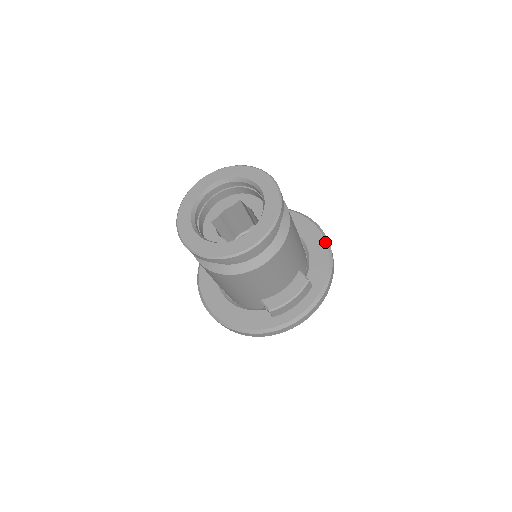
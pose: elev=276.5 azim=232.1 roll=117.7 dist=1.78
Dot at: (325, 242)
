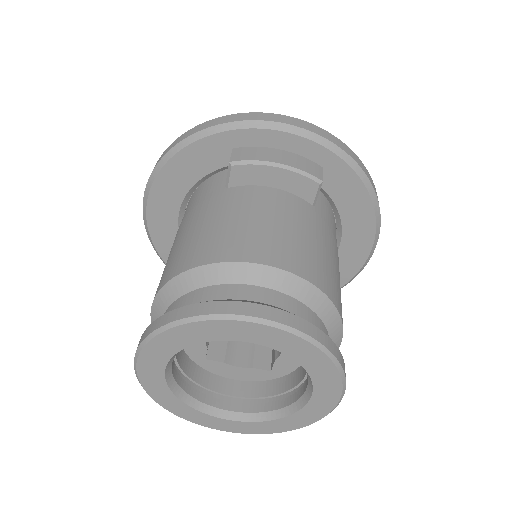
Dot at: (347, 282)
